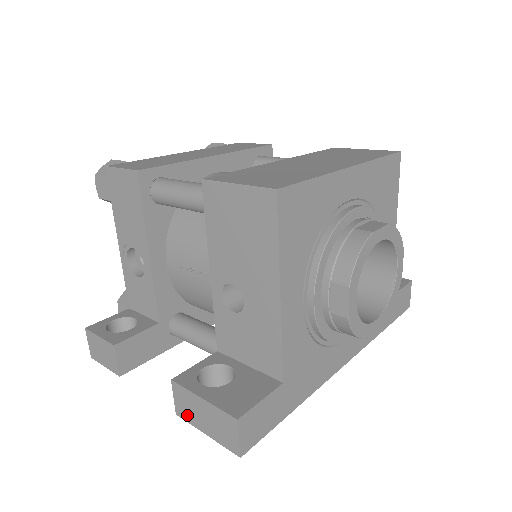
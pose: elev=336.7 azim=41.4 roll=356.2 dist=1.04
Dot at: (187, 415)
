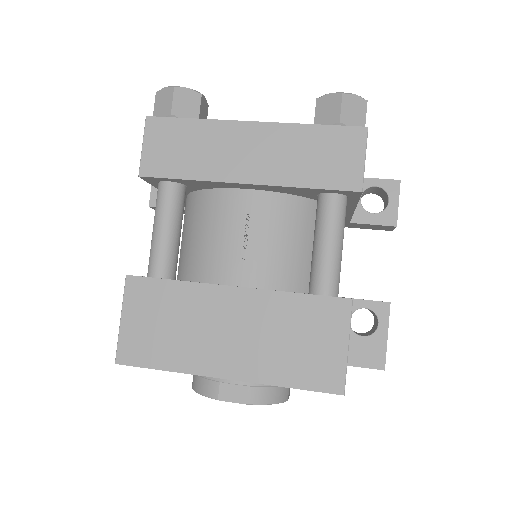
Dot at: occluded
